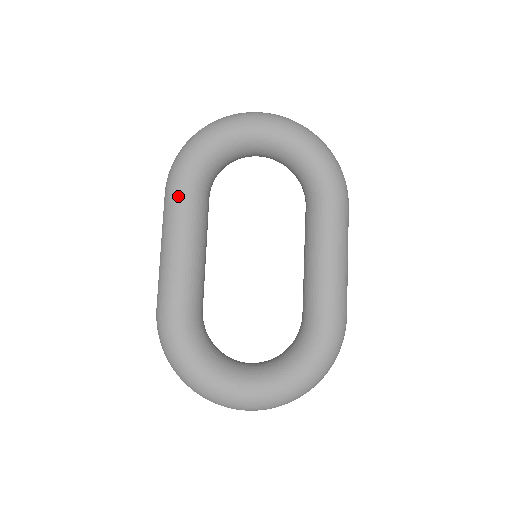
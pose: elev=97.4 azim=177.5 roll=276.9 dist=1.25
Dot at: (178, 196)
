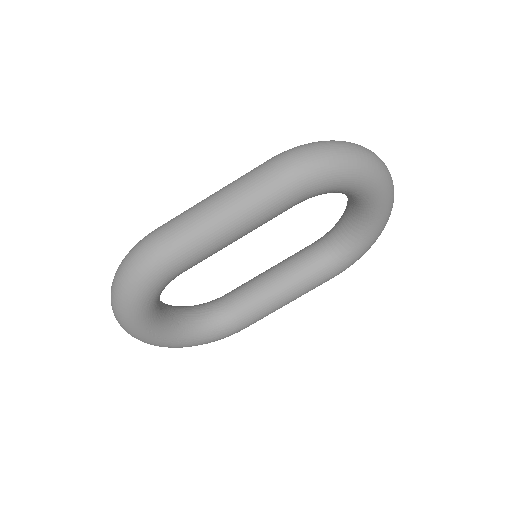
Dot at: (283, 197)
